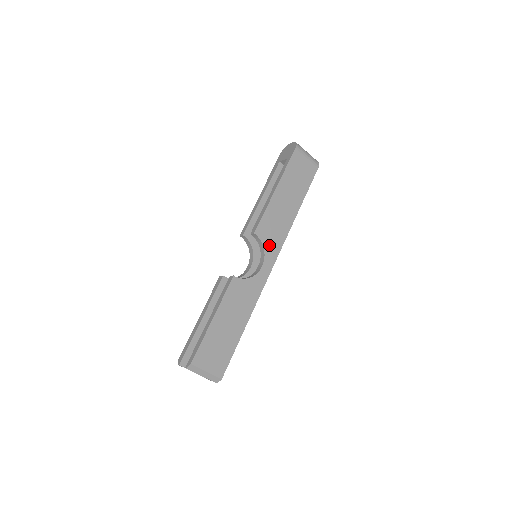
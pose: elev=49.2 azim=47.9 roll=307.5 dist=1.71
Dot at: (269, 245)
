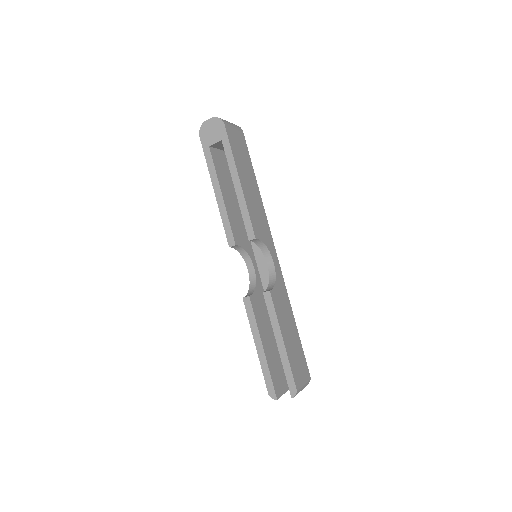
Dot at: (266, 239)
